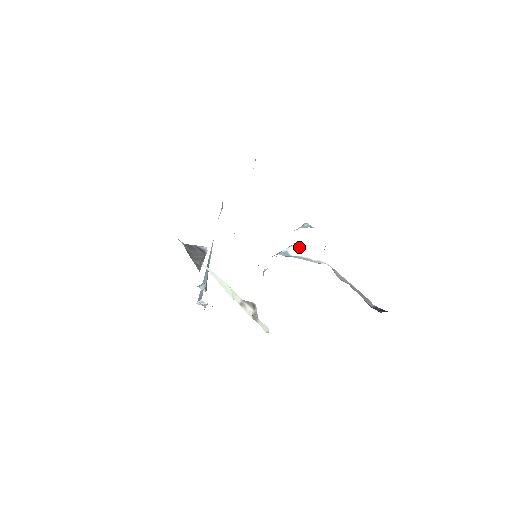
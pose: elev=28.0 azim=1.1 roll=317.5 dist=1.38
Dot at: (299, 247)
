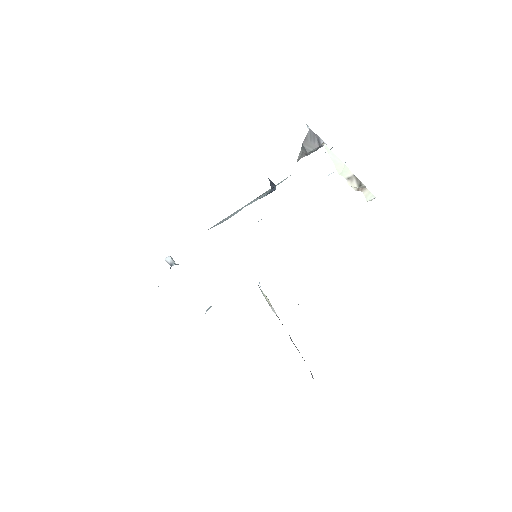
Dot at: (267, 298)
